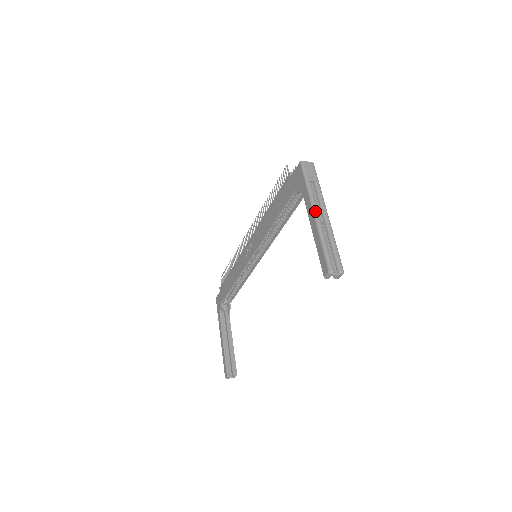
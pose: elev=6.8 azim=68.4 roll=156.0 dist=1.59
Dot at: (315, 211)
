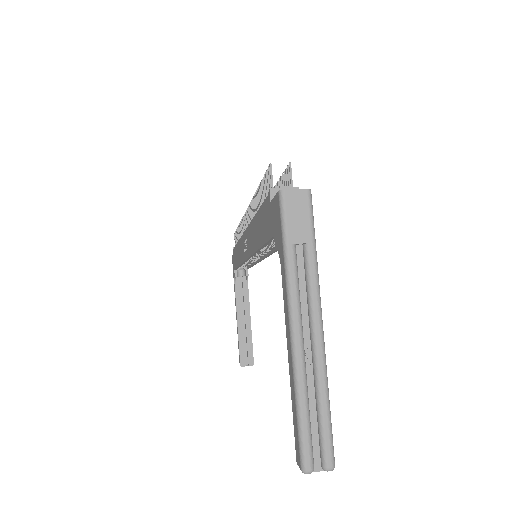
Dot at: (293, 325)
